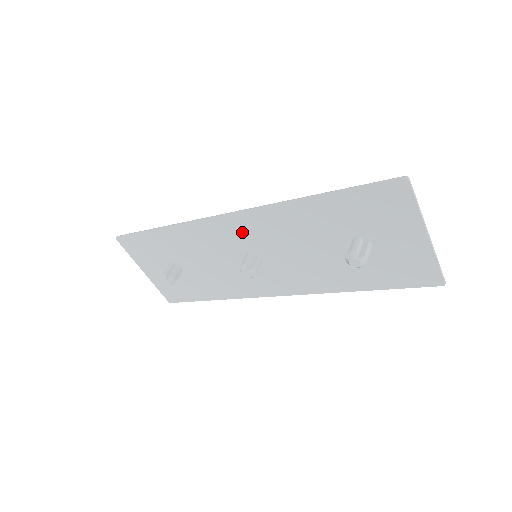
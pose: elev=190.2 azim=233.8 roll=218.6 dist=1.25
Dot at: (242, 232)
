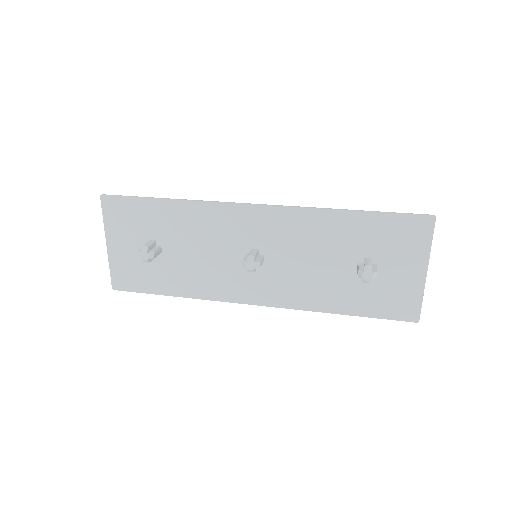
Dot at: (260, 226)
